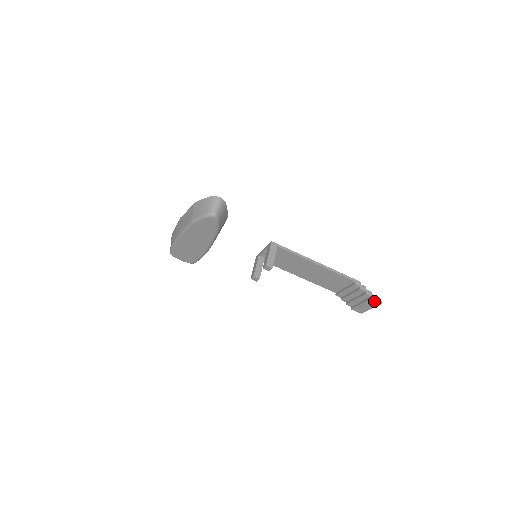
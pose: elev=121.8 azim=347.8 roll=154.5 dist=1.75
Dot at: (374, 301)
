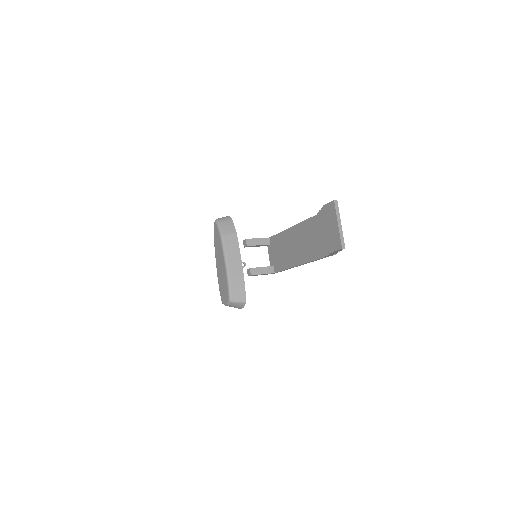
Dot at: (328, 206)
